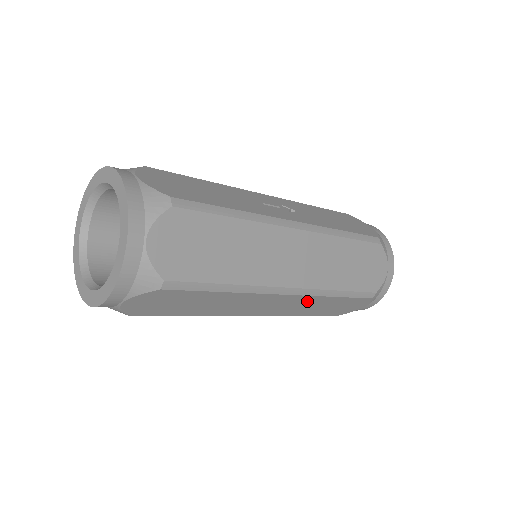
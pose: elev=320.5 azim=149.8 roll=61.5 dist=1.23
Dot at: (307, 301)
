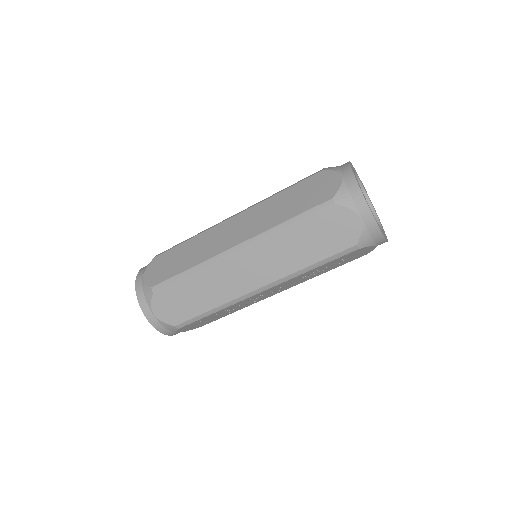
Dot at: (270, 248)
